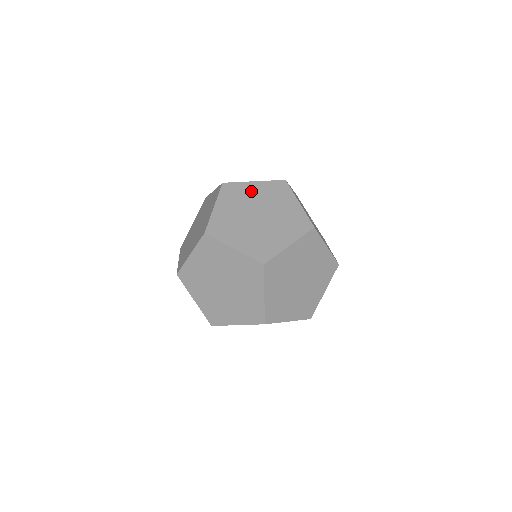
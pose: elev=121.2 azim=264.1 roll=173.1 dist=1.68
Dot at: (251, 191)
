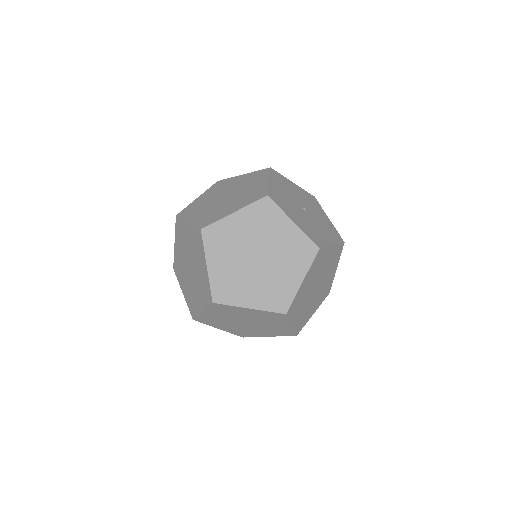
Dot at: (236, 228)
